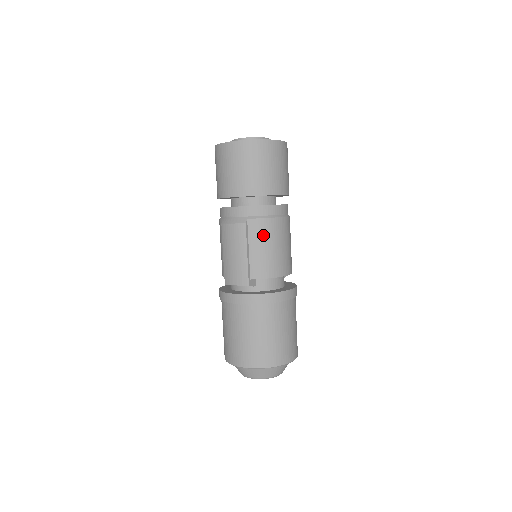
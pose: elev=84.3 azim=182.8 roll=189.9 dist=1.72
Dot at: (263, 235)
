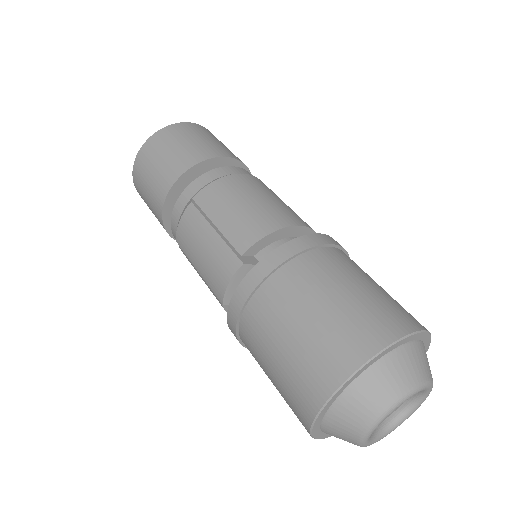
Dot at: (223, 198)
